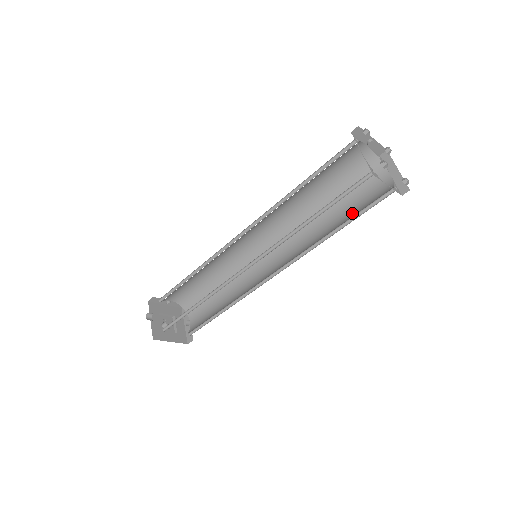
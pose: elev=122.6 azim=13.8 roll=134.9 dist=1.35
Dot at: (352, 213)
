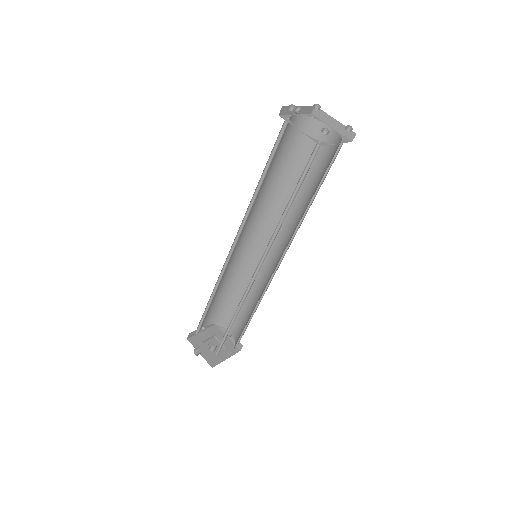
Dot at: (317, 178)
